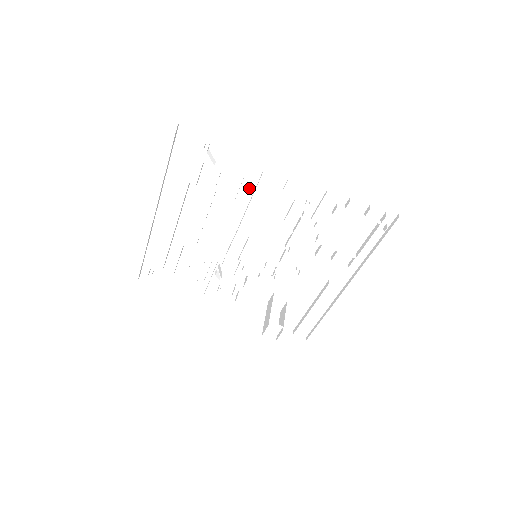
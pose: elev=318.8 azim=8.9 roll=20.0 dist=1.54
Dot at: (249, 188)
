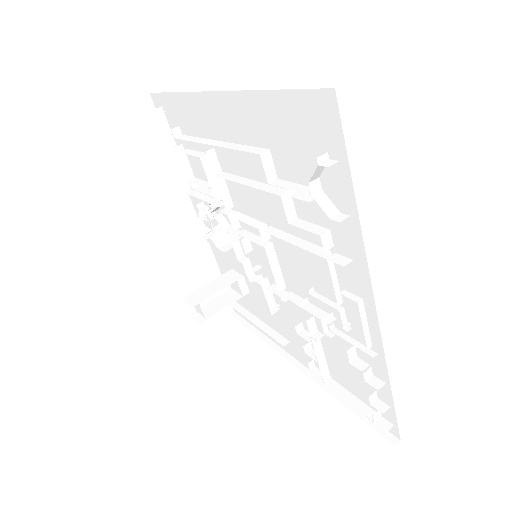
Dot at: (318, 237)
